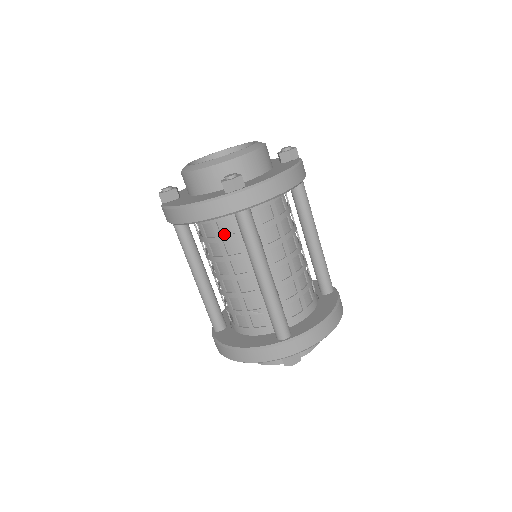
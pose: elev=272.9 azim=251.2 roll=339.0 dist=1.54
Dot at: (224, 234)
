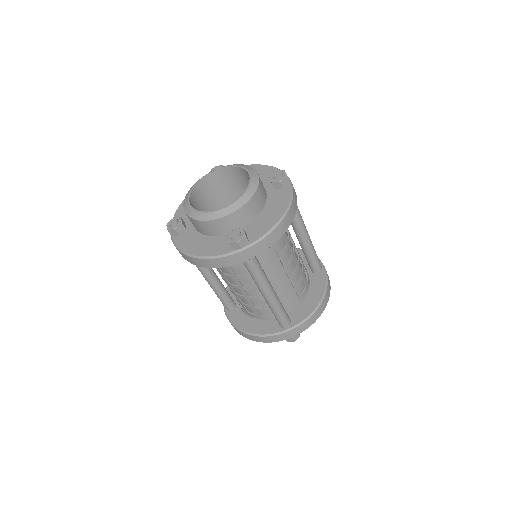
Dot at: occluded
